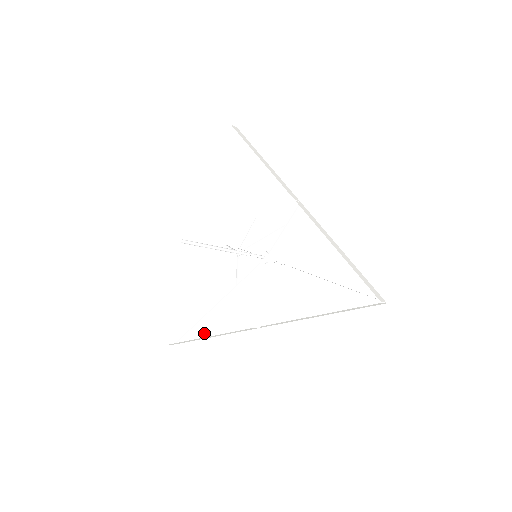
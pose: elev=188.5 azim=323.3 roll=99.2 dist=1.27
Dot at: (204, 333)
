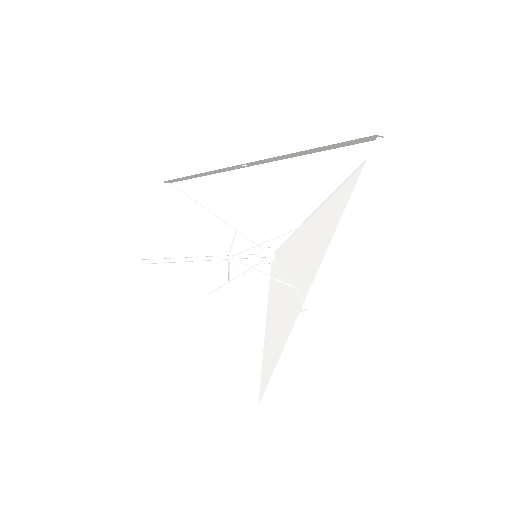
Dot at: occluded
